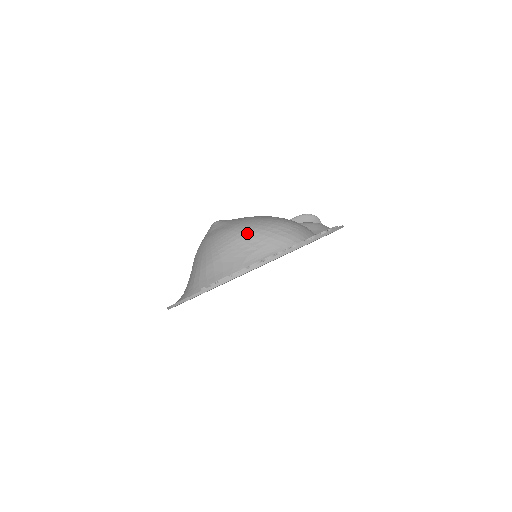
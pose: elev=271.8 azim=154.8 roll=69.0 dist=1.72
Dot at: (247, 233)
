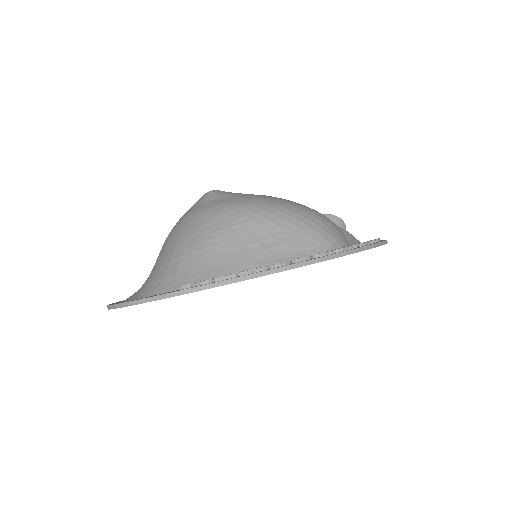
Dot at: (267, 215)
